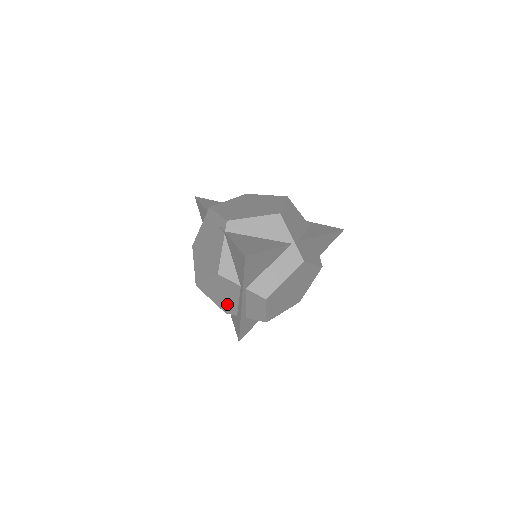
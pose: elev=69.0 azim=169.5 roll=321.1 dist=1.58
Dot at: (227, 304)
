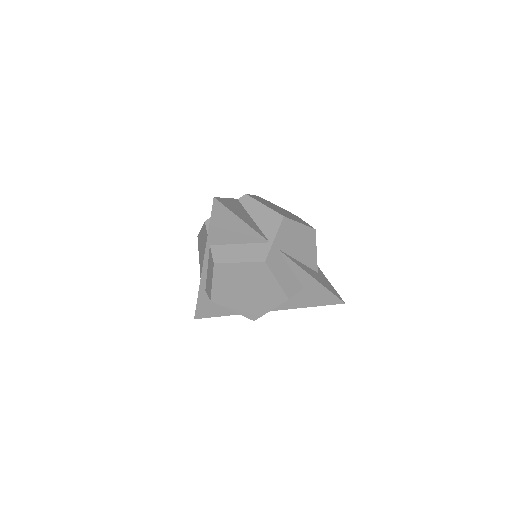
Dot at: occluded
